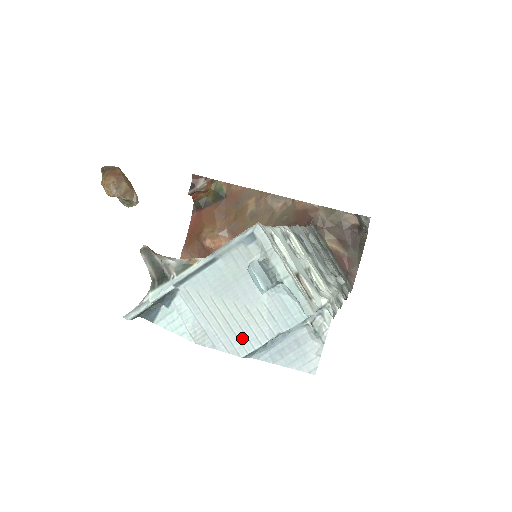
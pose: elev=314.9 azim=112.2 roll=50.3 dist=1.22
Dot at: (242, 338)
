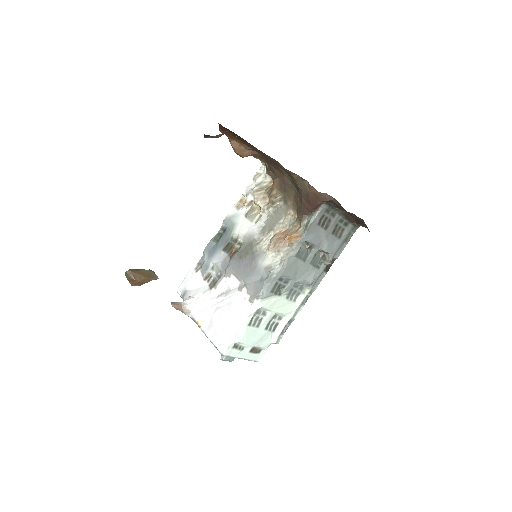
Dot at: occluded
